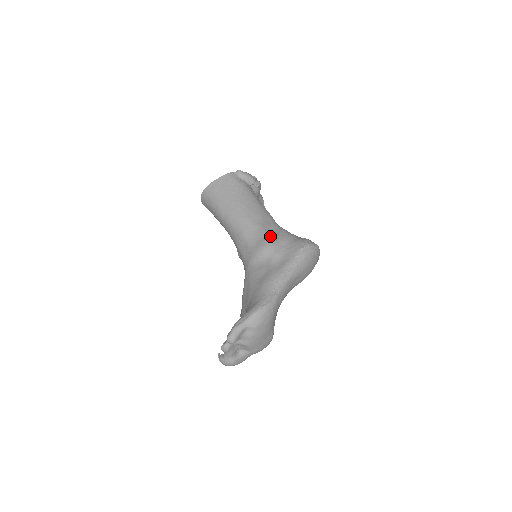
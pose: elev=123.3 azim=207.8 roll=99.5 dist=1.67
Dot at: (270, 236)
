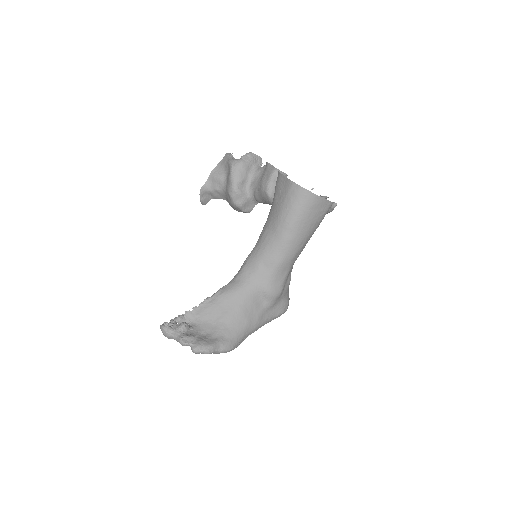
Dot at: (285, 285)
